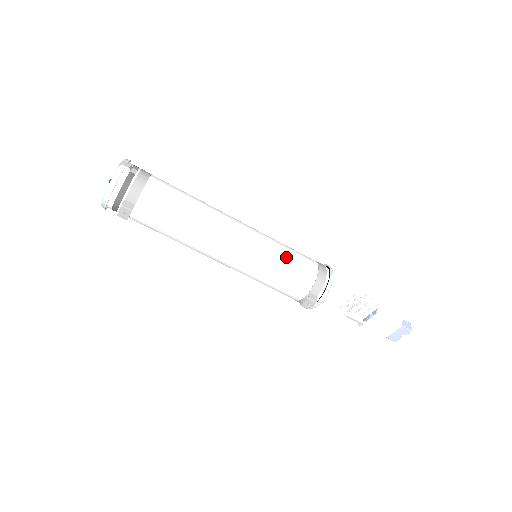
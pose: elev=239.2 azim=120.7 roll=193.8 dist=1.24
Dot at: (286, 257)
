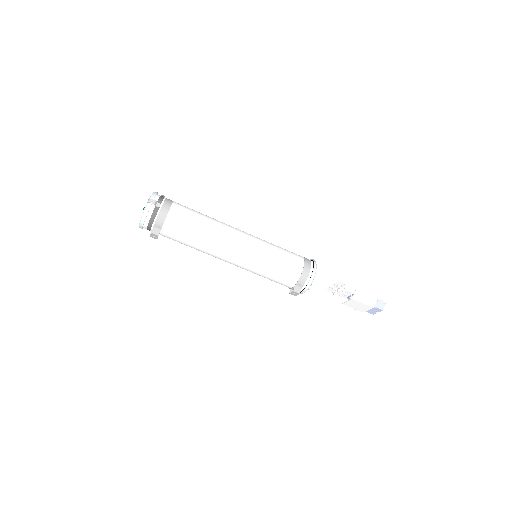
Dot at: (276, 261)
